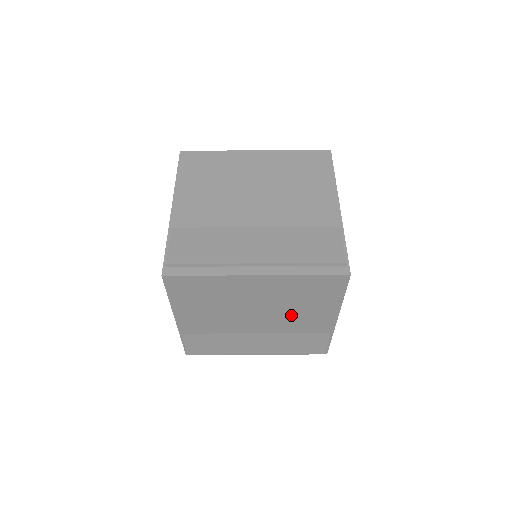
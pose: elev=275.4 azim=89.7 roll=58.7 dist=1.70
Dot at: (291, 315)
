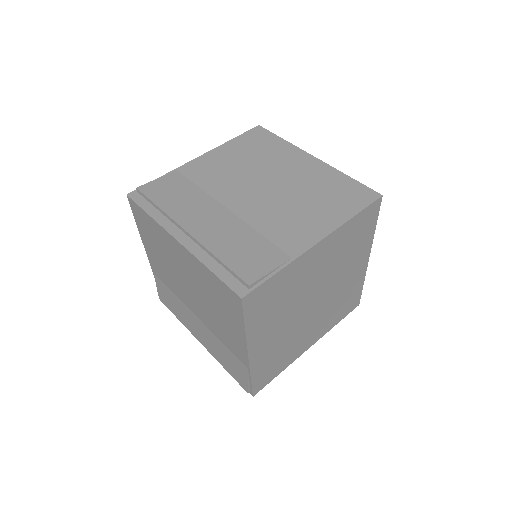
Dot at: (287, 208)
